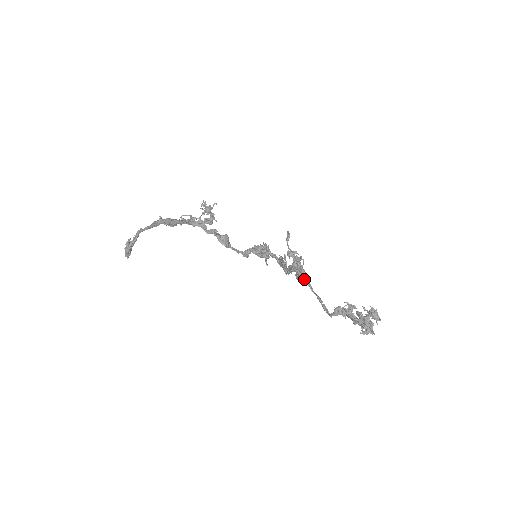
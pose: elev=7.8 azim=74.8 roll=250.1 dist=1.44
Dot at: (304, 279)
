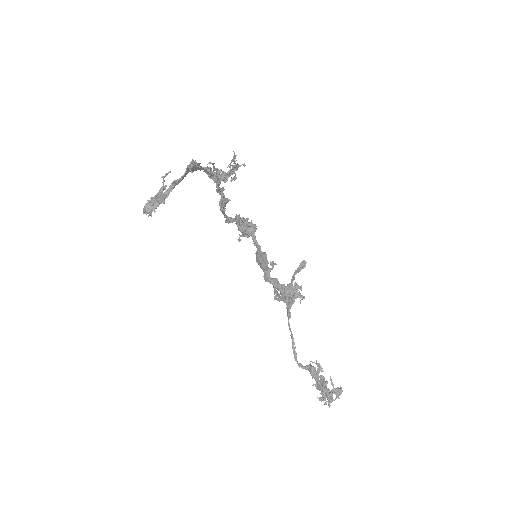
Dot at: (288, 309)
